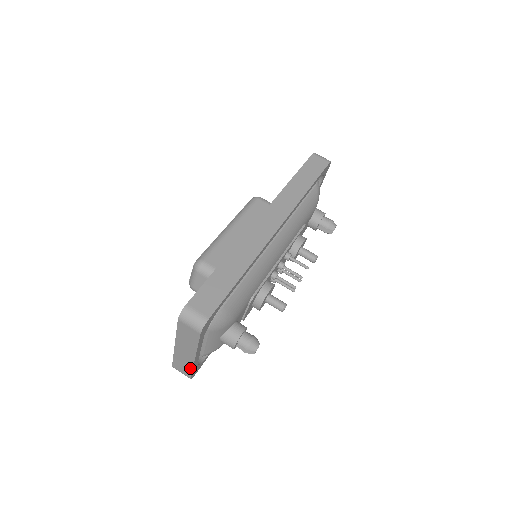
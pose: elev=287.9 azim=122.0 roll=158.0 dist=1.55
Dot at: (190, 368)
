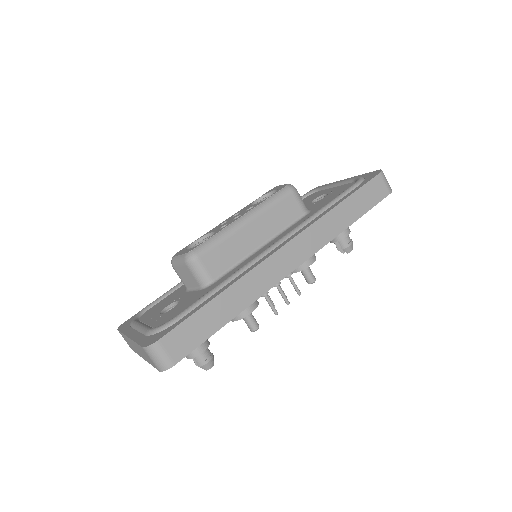
Dot at: (135, 351)
